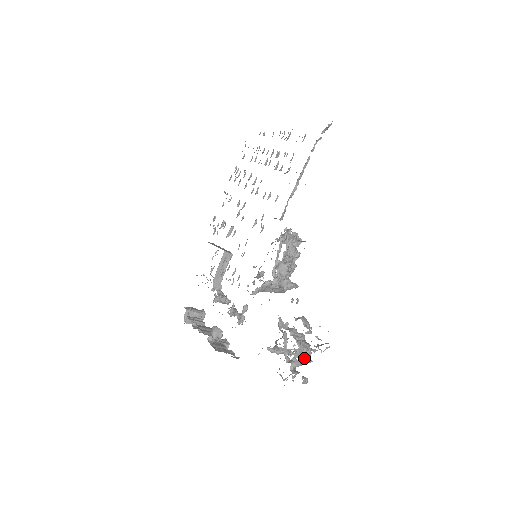
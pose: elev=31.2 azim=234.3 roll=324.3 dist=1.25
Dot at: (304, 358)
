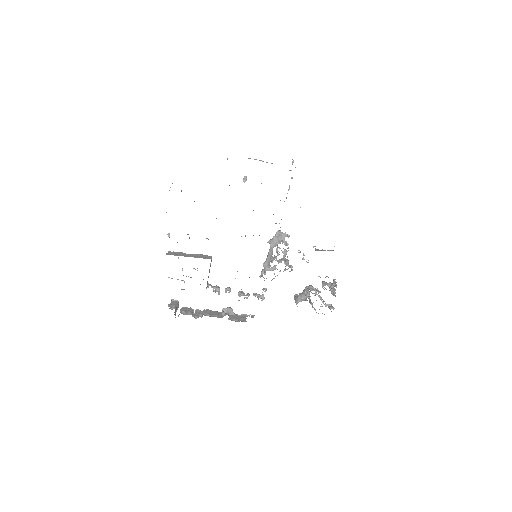
Dot at: (314, 295)
